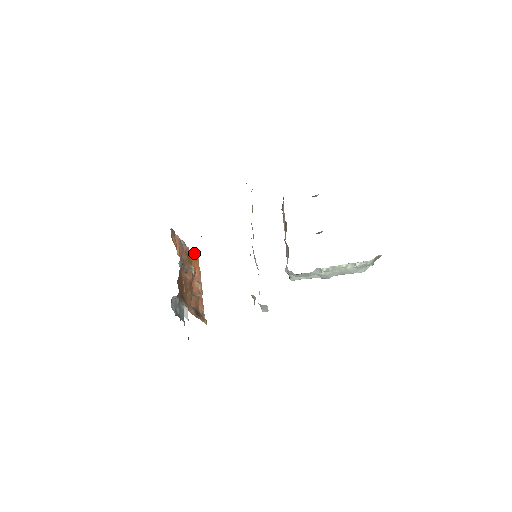
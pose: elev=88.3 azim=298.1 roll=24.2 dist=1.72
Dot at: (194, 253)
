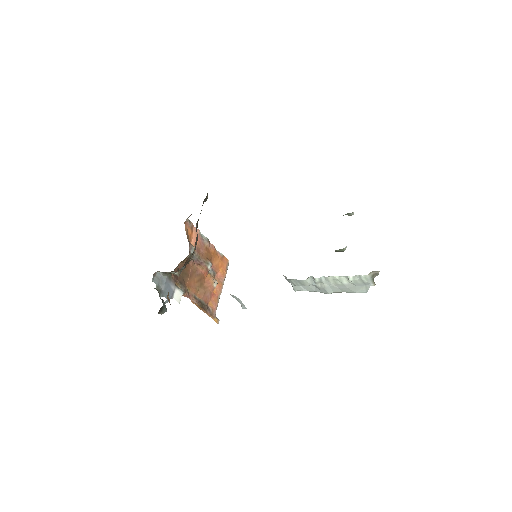
Dot at: occluded
